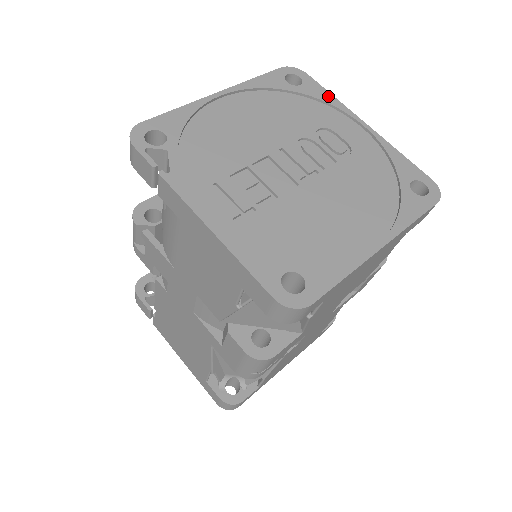
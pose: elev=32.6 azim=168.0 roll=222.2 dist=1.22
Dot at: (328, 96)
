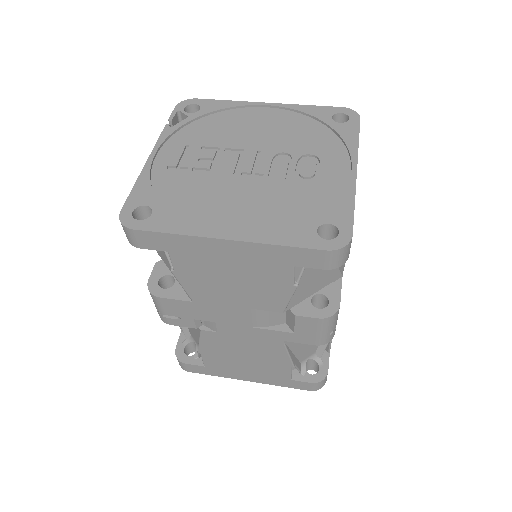
Dot at: (353, 139)
